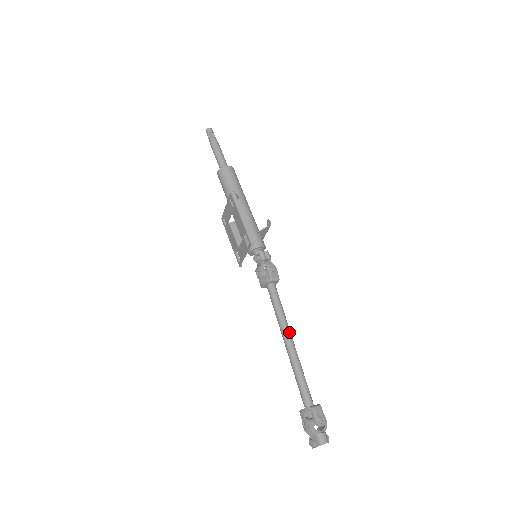
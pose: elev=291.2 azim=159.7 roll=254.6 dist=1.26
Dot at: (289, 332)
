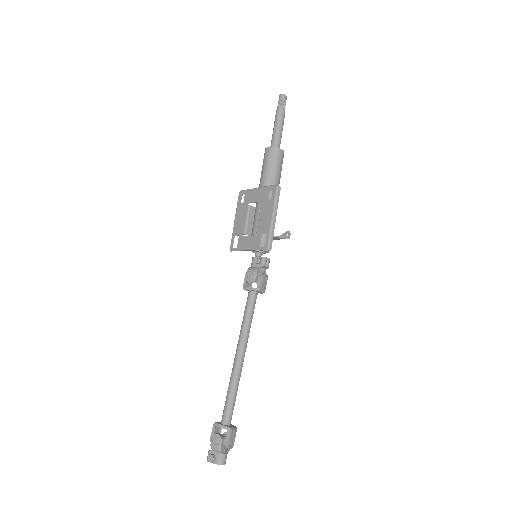
Dot at: (246, 347)
